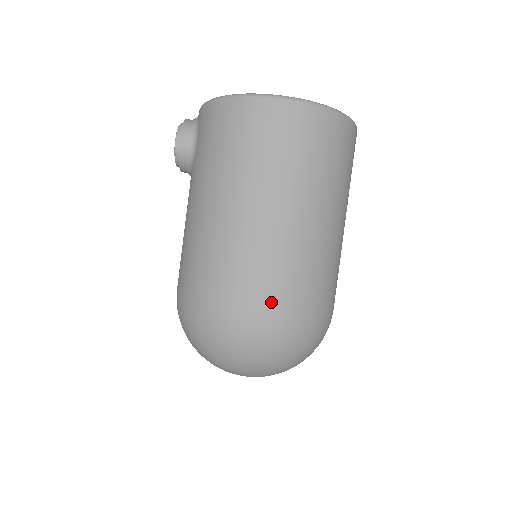
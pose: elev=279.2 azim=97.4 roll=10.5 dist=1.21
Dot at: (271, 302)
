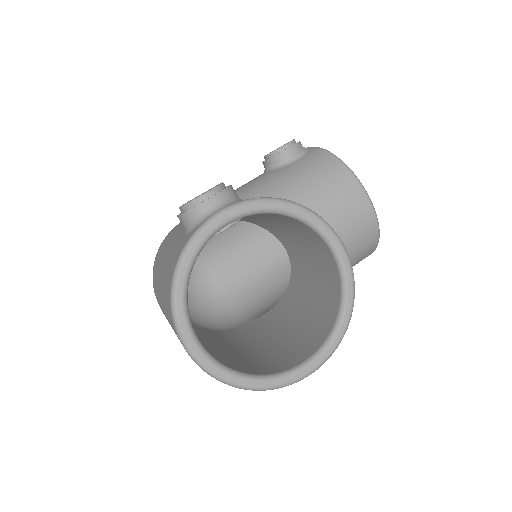
Dot at: occluded
